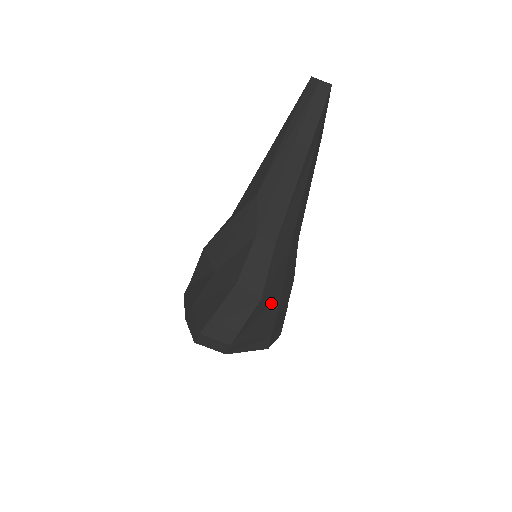
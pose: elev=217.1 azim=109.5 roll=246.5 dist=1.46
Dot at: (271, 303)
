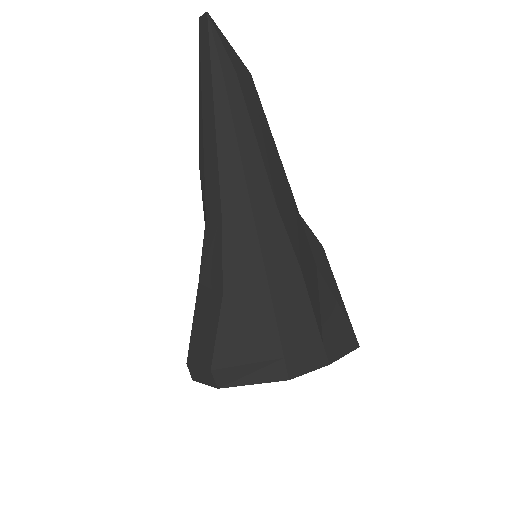
Dot at: (255, 302)
